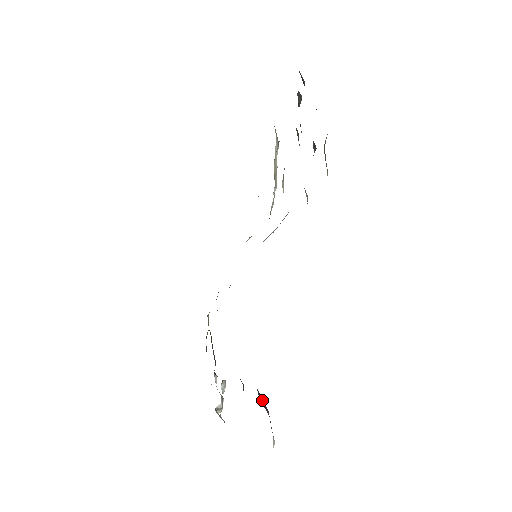
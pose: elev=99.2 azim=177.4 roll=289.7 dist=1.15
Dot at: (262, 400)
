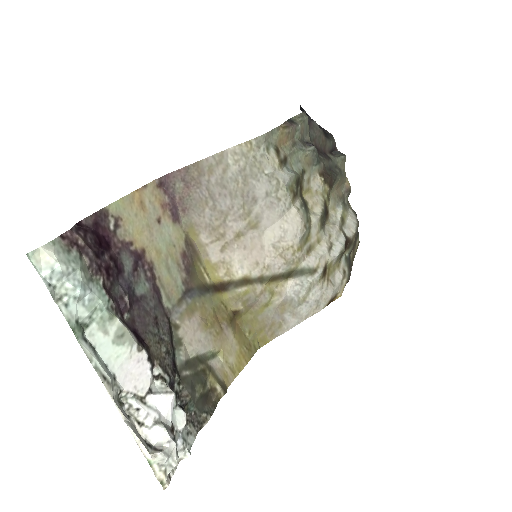
Dot at: (84, 230)
